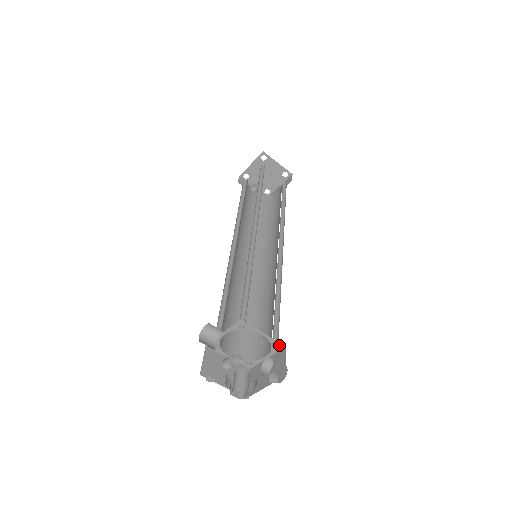
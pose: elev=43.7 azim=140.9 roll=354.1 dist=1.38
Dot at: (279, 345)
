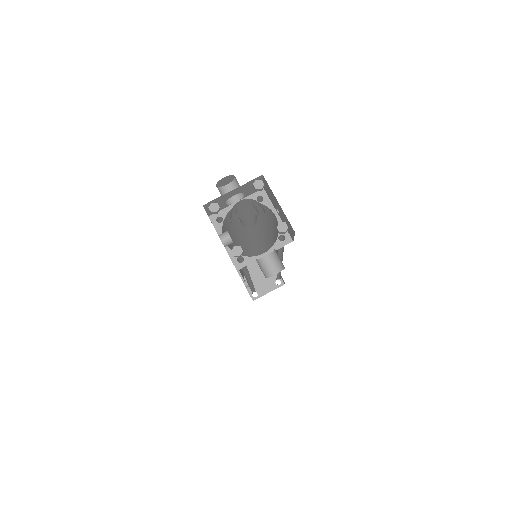
Dot at: (286, 238)
